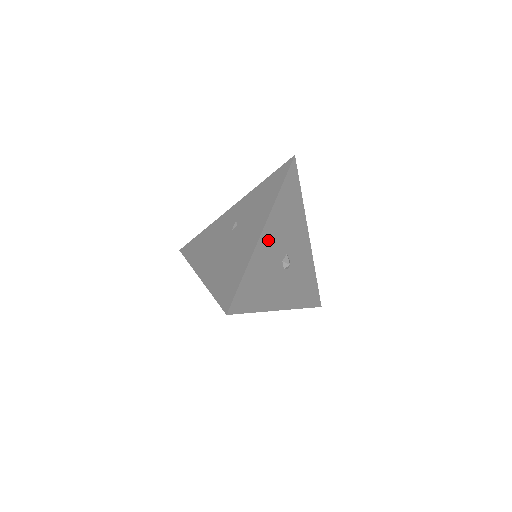
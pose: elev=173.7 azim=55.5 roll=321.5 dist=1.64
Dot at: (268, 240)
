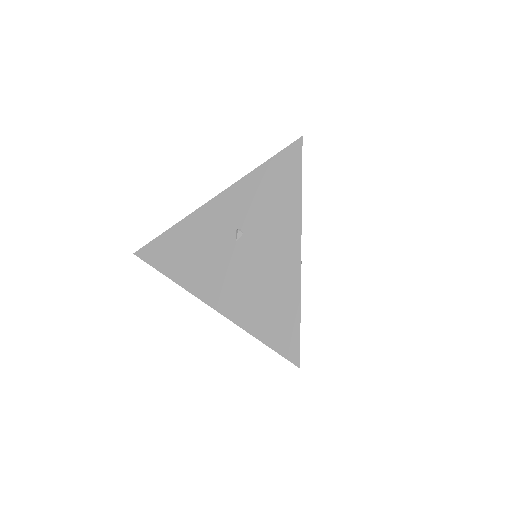
Dot at: occluded
